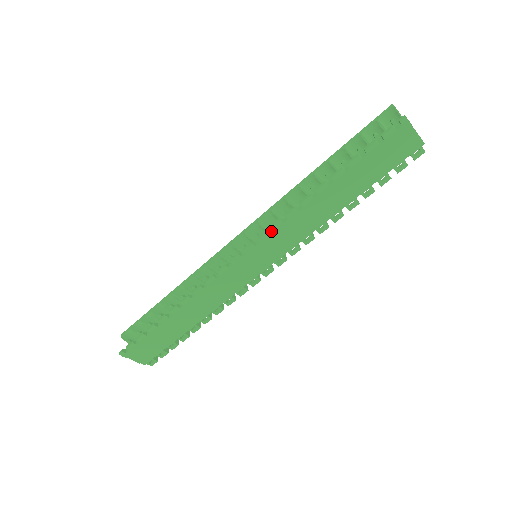
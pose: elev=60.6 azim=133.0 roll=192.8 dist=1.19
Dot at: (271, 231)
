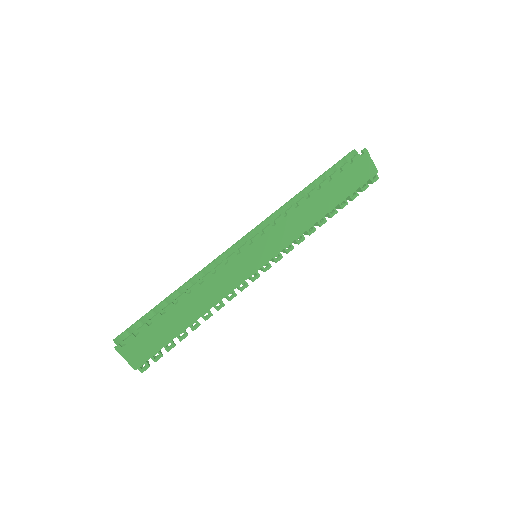
Dot at: (274, 225)
